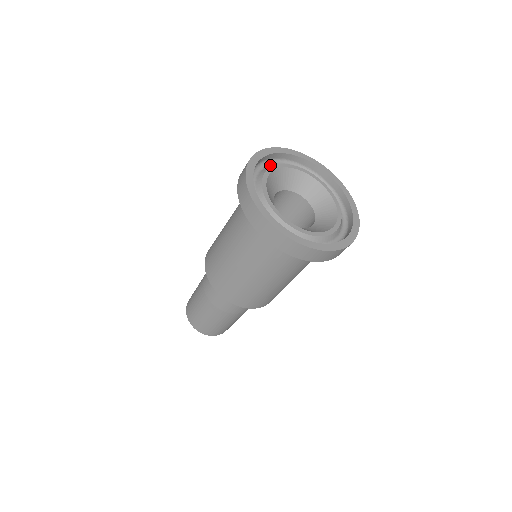
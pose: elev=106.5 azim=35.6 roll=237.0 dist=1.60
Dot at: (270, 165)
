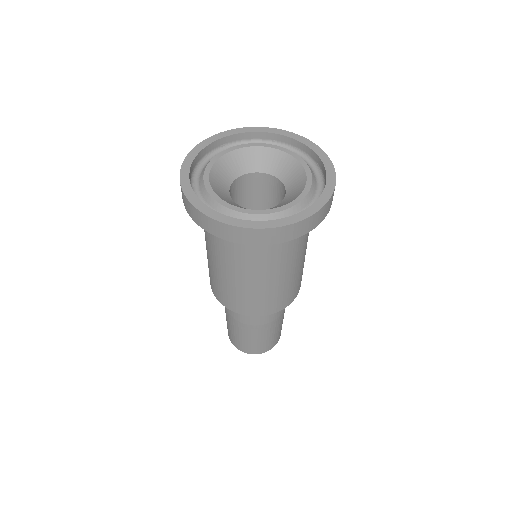
Dot at: (198, 180)
